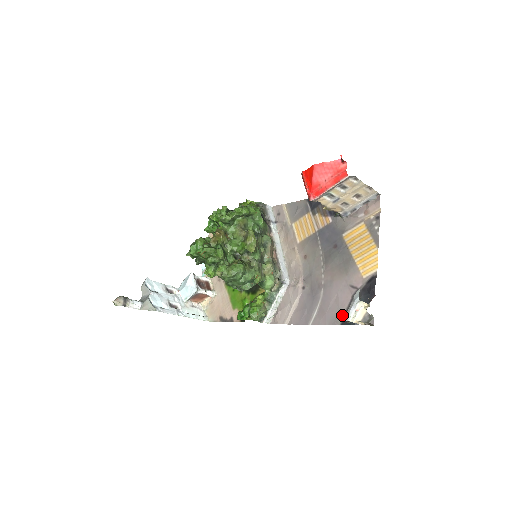
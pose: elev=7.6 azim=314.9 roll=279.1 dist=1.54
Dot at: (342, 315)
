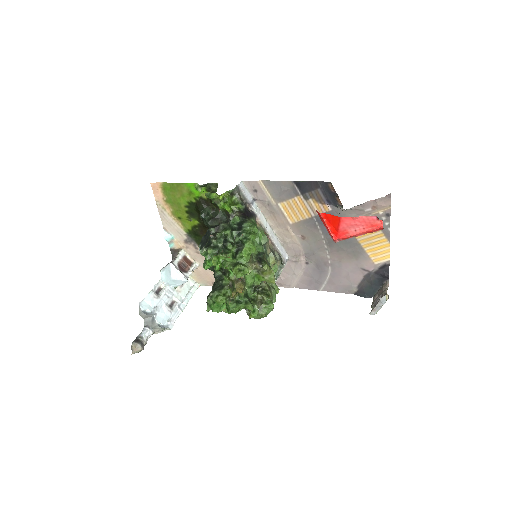
Dot at: (355, 289)
